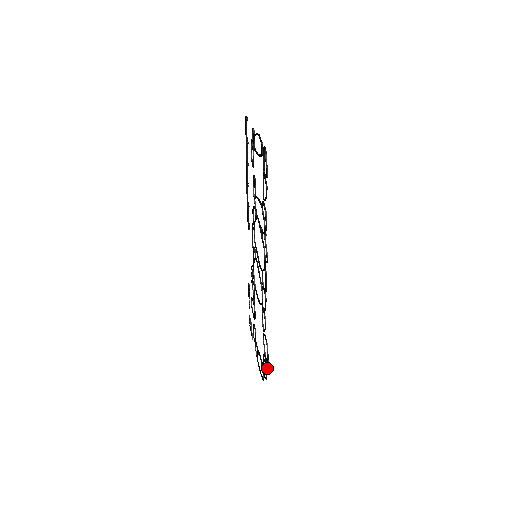
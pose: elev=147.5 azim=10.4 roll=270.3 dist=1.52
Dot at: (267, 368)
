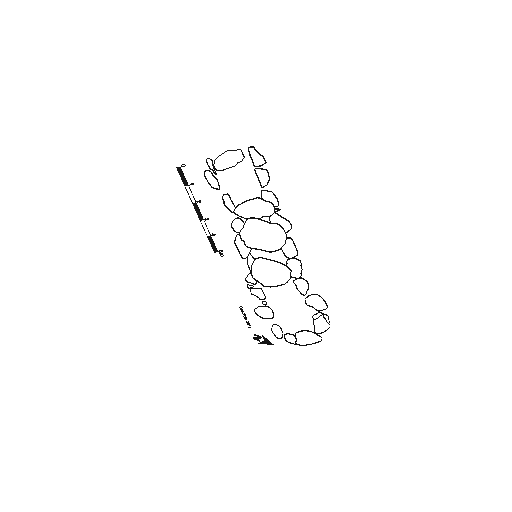
Dot at: occluded
